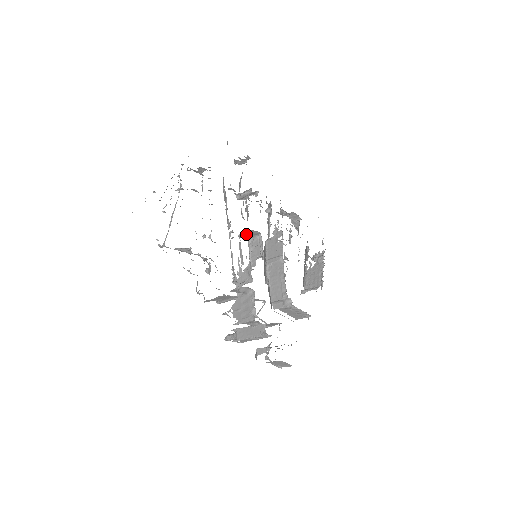
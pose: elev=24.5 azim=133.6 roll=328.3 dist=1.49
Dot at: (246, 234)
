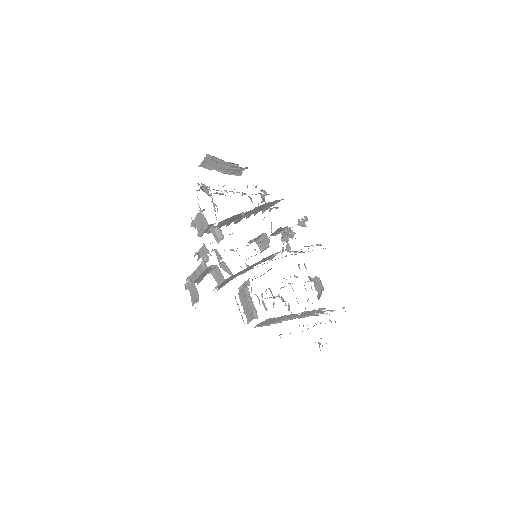
Dot at: (261, 240)
